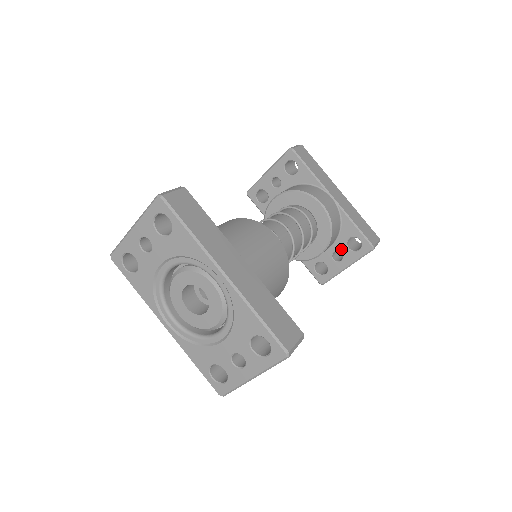
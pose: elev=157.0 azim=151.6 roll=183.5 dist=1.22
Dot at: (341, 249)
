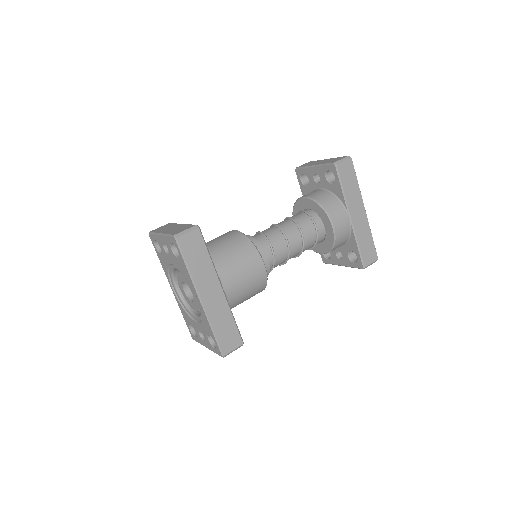
Dot at: (343, 253)
